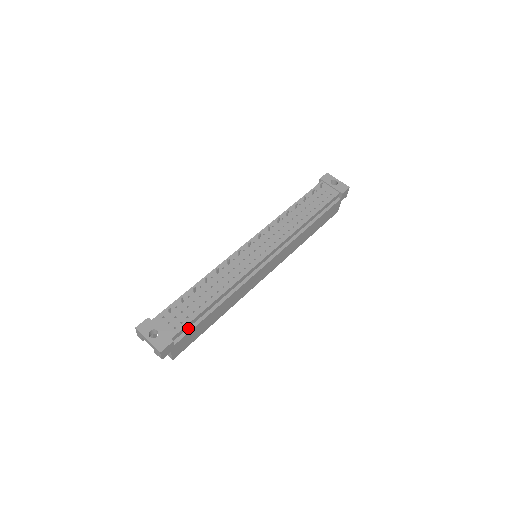
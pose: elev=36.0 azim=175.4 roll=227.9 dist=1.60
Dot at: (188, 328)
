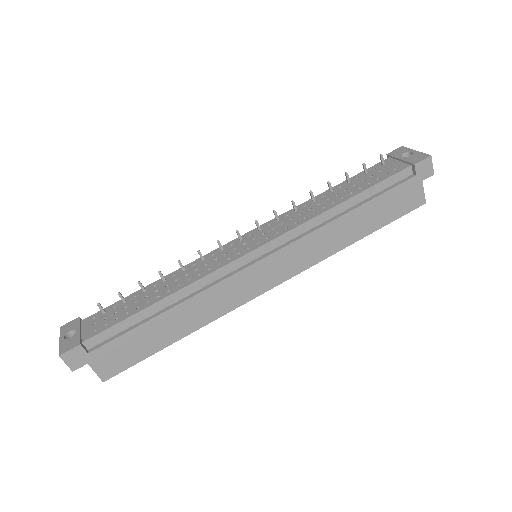
Dot at: (116, 334)
